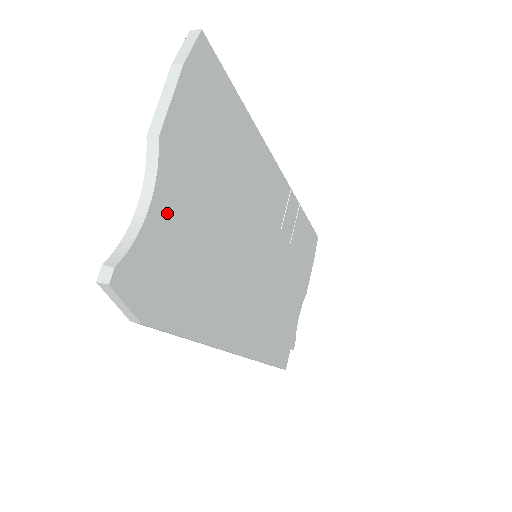
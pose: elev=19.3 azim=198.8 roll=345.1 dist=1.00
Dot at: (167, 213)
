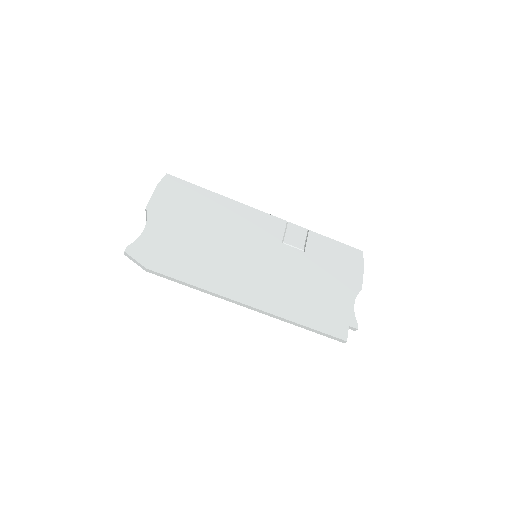
Dot at: (156, 231)
